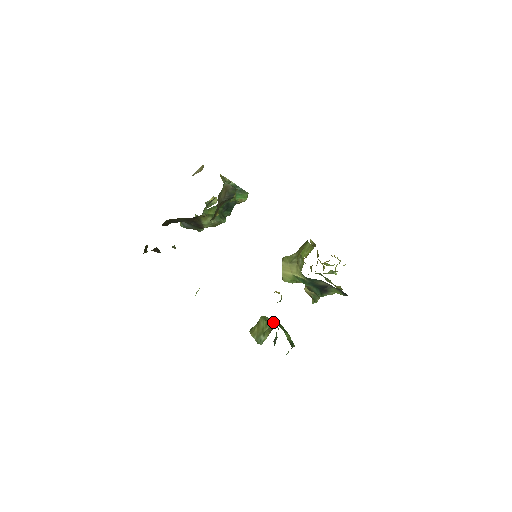
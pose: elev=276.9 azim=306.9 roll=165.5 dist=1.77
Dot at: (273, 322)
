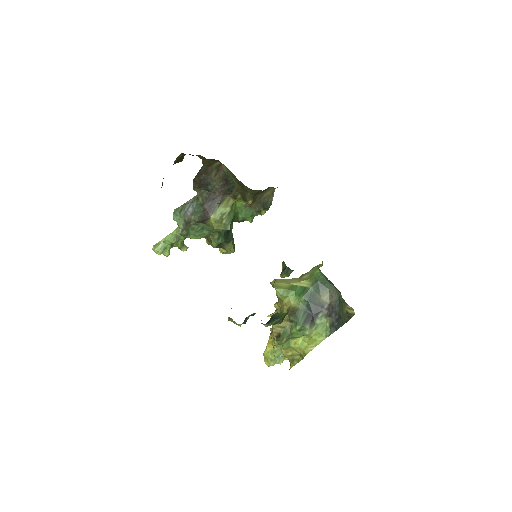
Dot at: occluded
